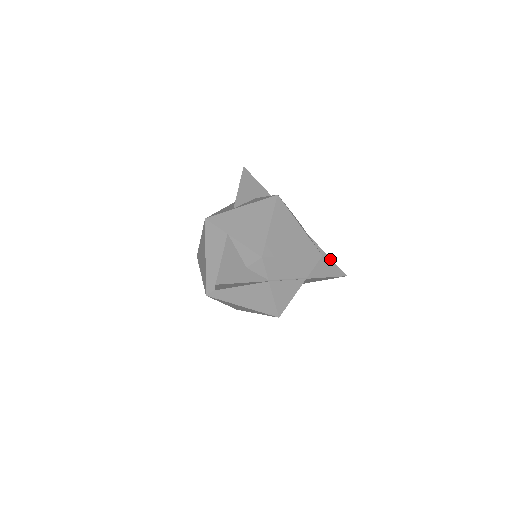
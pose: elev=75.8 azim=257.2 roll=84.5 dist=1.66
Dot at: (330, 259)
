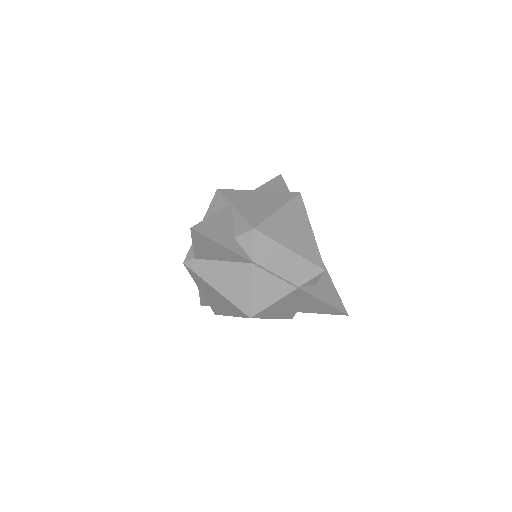
Dot at: (335, 290)
